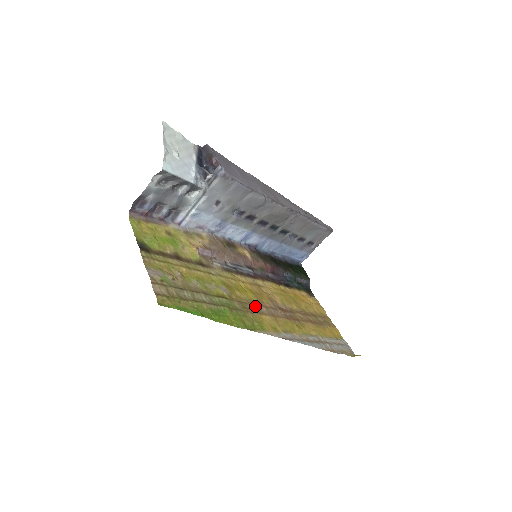
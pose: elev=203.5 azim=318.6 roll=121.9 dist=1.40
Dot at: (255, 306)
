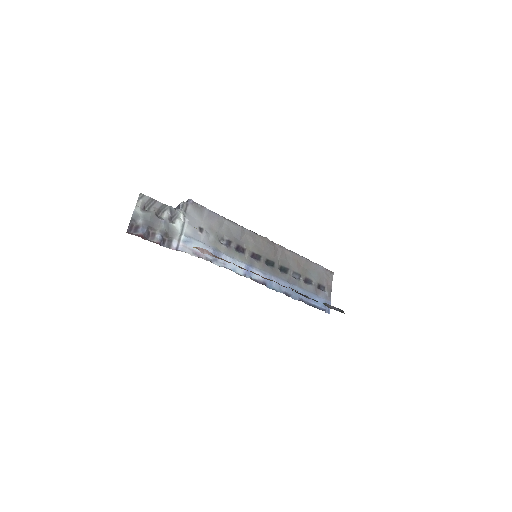
Dot at: occluded
